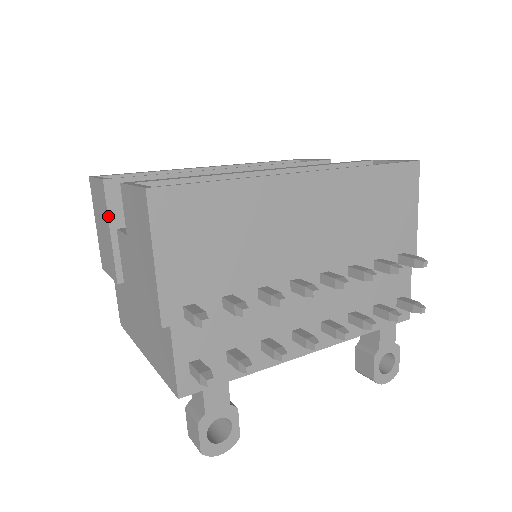
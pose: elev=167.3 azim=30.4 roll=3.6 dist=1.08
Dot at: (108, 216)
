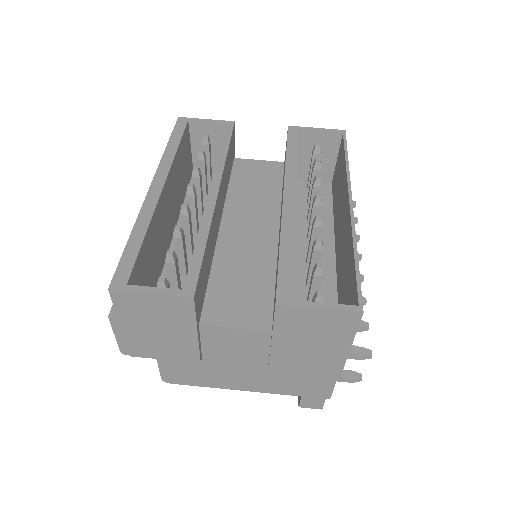
Dot at: (196, 322)
